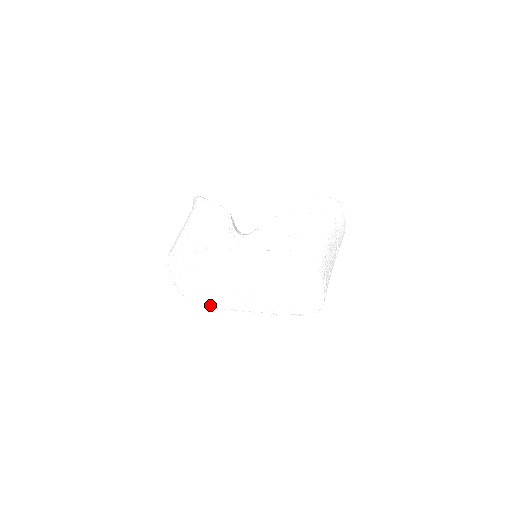
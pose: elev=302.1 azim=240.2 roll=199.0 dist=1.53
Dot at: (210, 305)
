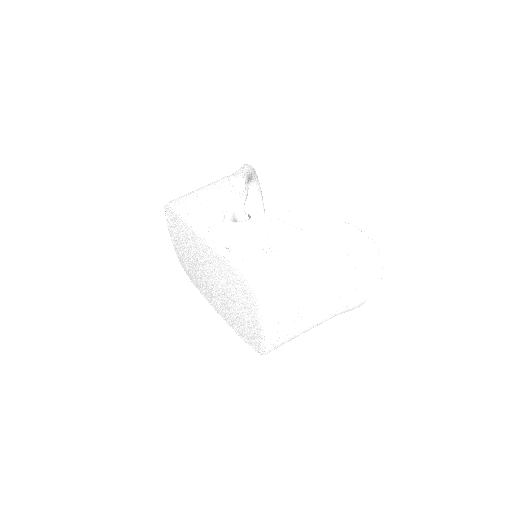
Dot at: (193, 281)
